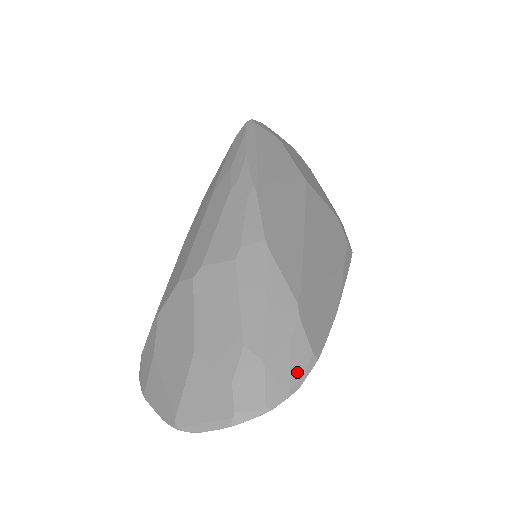
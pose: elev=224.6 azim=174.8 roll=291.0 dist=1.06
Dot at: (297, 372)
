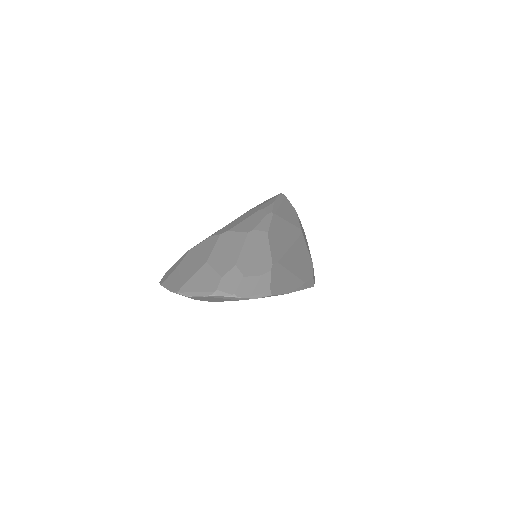
Dot at: (258, 291)
